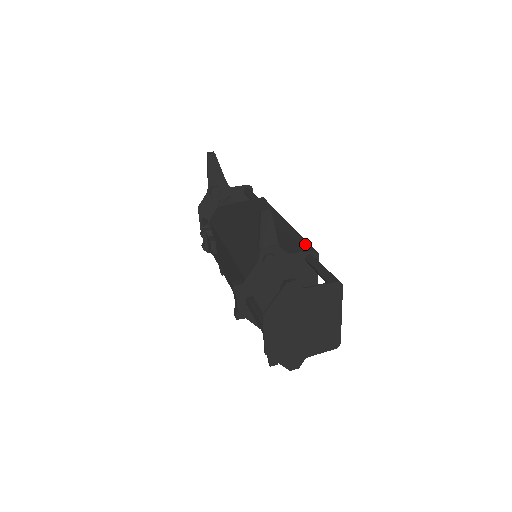
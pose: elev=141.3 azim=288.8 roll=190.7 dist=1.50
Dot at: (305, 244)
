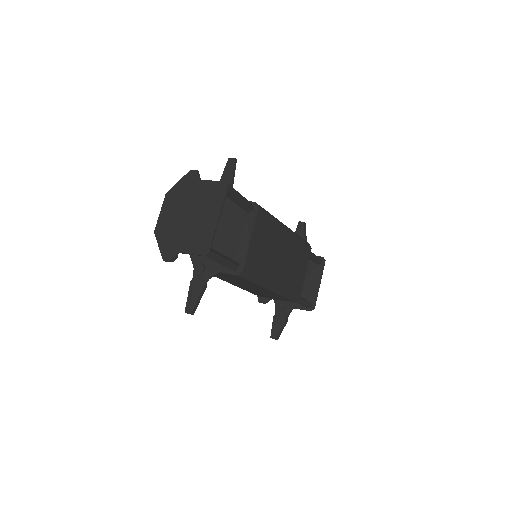
Dot at: occluded
